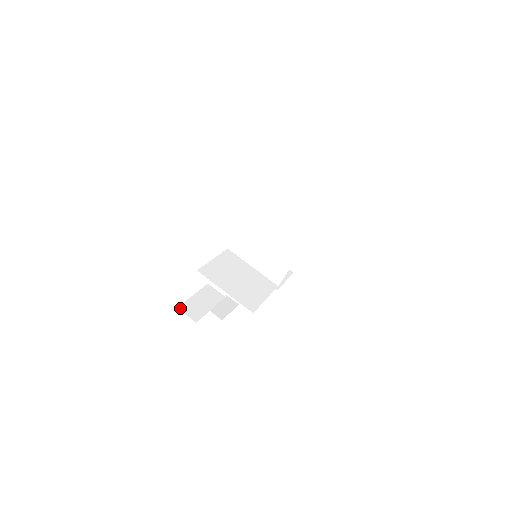
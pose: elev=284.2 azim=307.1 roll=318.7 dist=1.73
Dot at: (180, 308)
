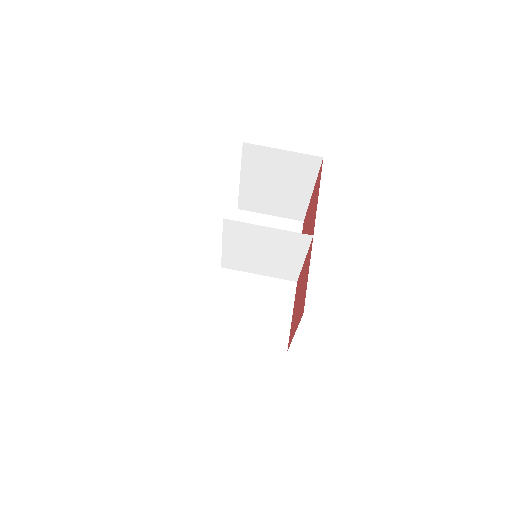
Dot at: (209, 354)
